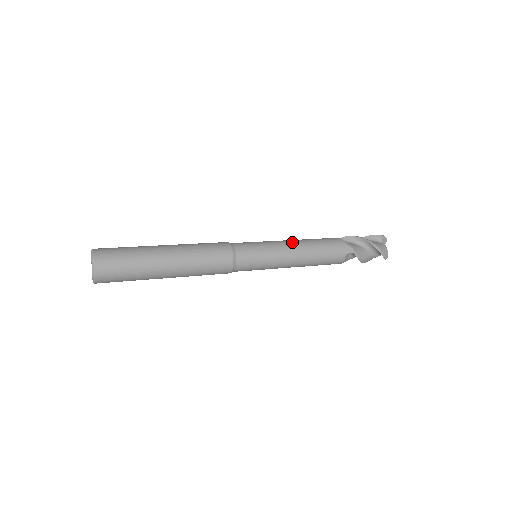
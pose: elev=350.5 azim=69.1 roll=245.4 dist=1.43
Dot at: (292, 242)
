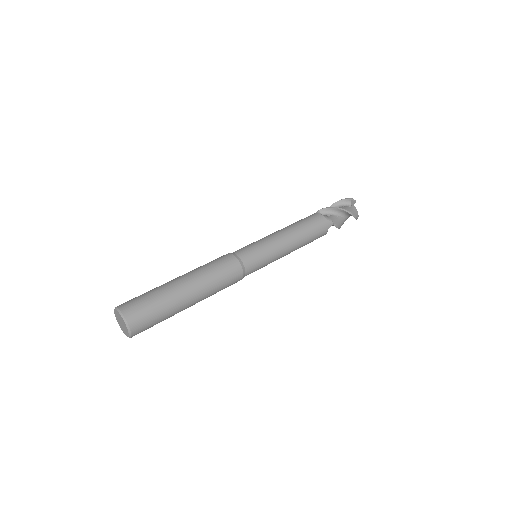
Dot at: (284, 234)
